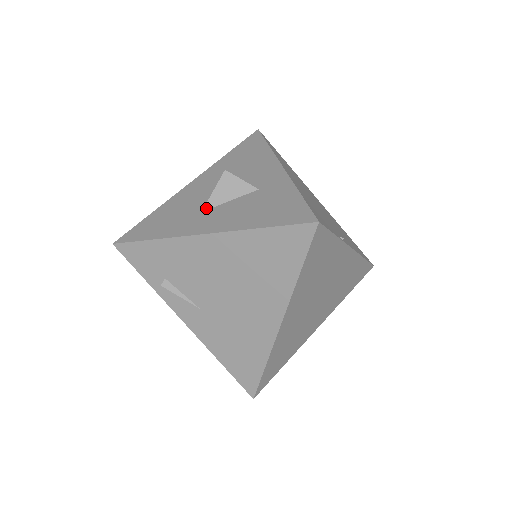
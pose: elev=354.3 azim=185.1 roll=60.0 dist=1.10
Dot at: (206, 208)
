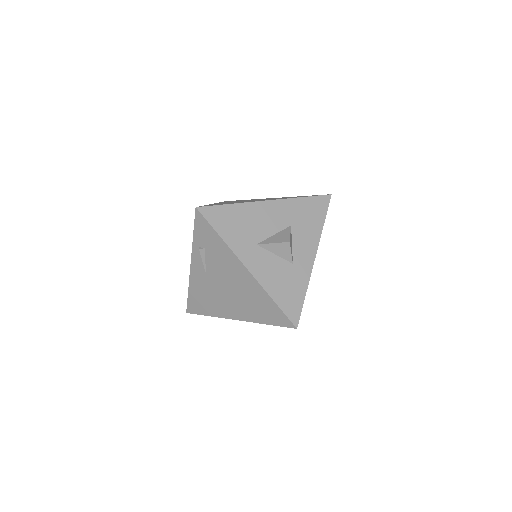
Dot at: (261, 245)
